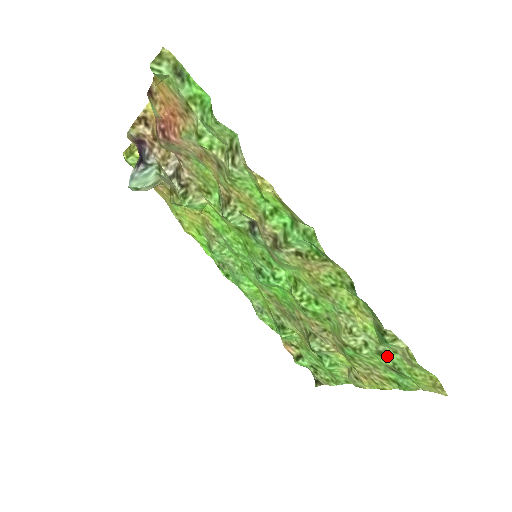
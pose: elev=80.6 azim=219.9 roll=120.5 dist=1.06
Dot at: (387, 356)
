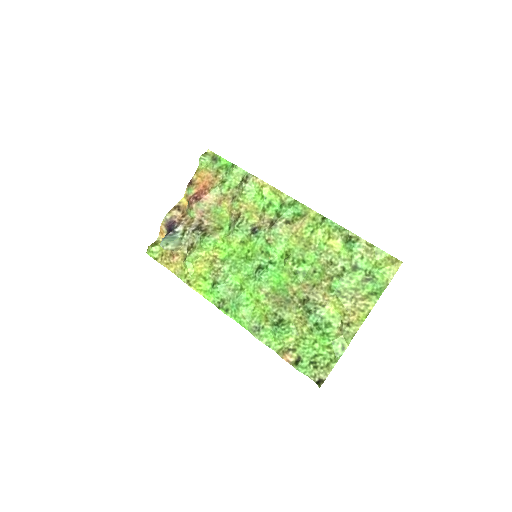
Dot at: (359, 268)
